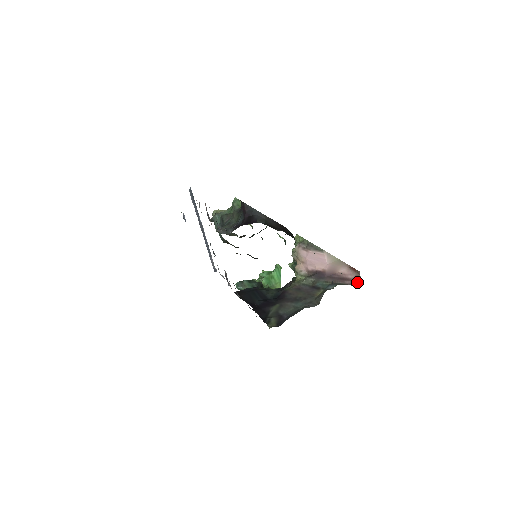
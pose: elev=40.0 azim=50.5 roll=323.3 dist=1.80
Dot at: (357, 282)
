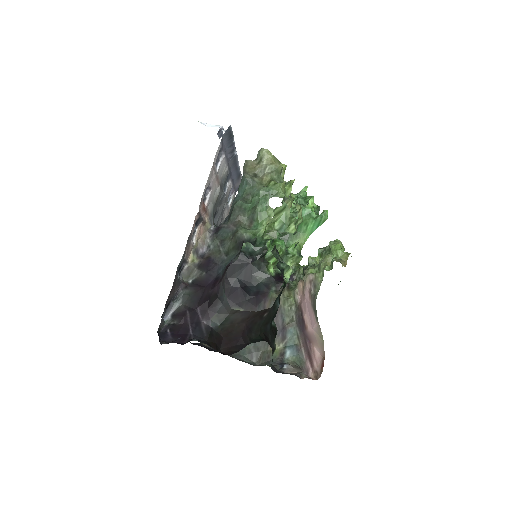
Dot at: (312, 377)
